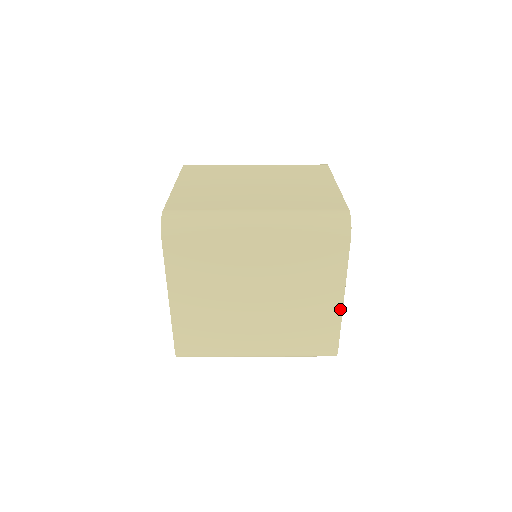
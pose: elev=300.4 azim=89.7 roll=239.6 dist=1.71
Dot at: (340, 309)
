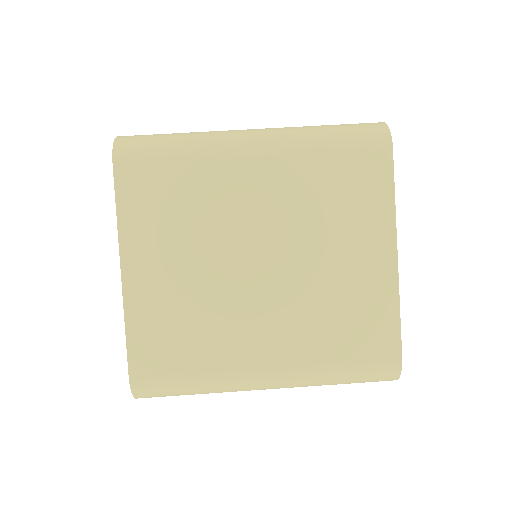
Dot at: occluded
